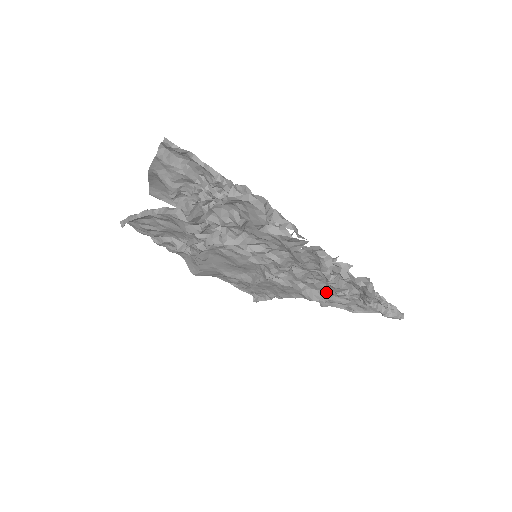
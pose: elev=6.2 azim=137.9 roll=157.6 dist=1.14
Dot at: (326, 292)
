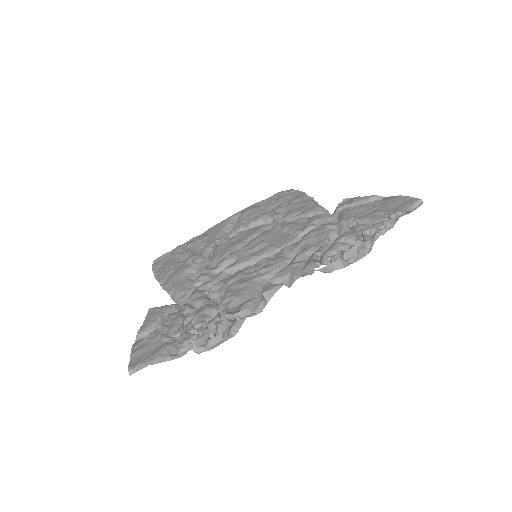
Dot at: occluded
